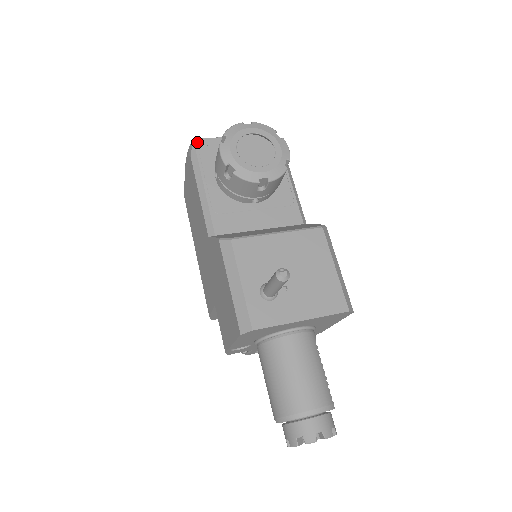
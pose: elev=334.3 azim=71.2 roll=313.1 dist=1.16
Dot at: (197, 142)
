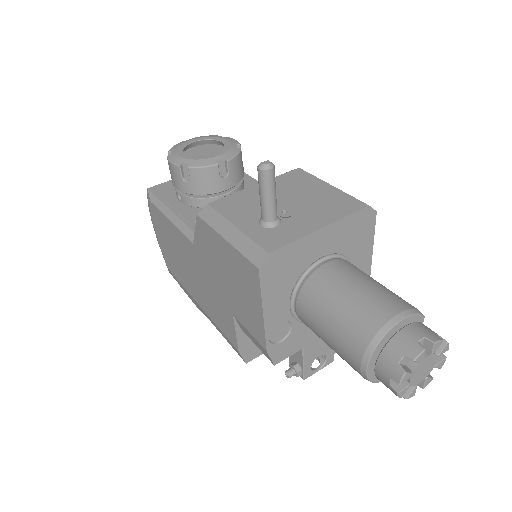
Dot at: (152, 189)
